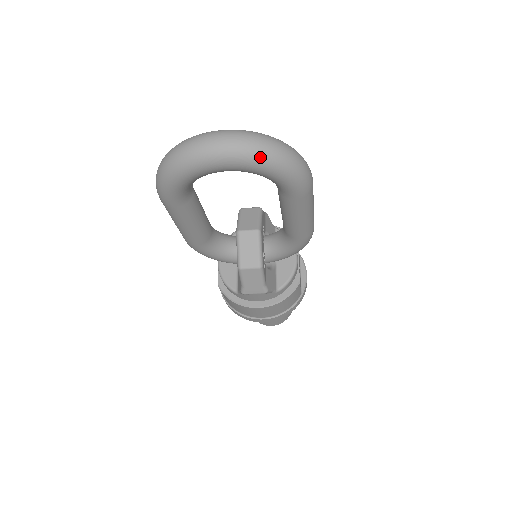
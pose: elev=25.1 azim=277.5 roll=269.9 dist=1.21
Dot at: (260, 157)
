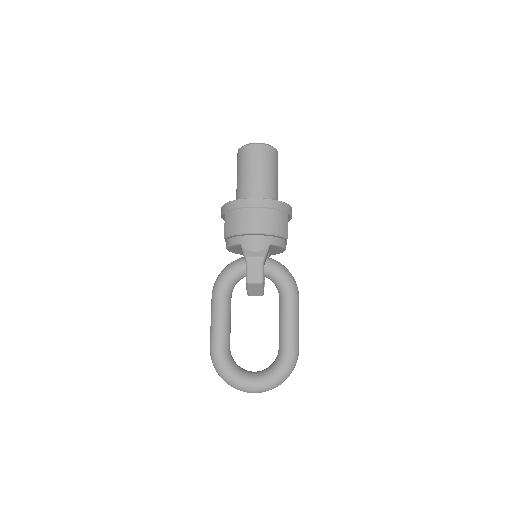
Dot at: occluded
